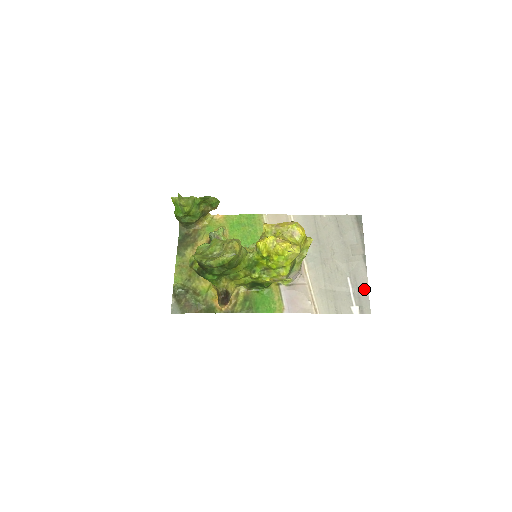
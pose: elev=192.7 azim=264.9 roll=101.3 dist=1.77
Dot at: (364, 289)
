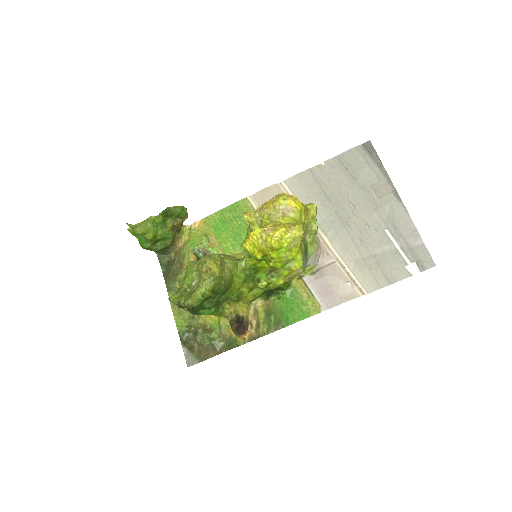
Dot at: (413, 236)
